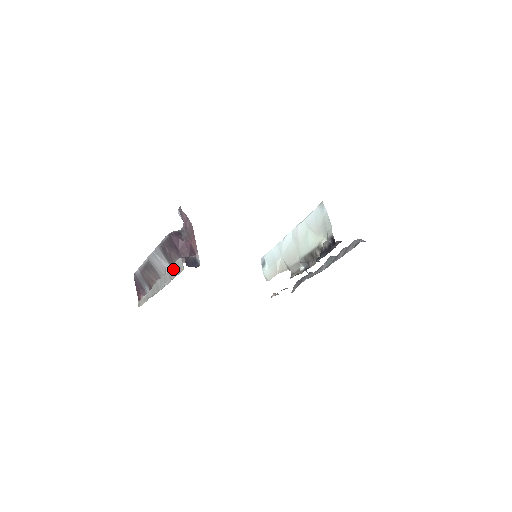
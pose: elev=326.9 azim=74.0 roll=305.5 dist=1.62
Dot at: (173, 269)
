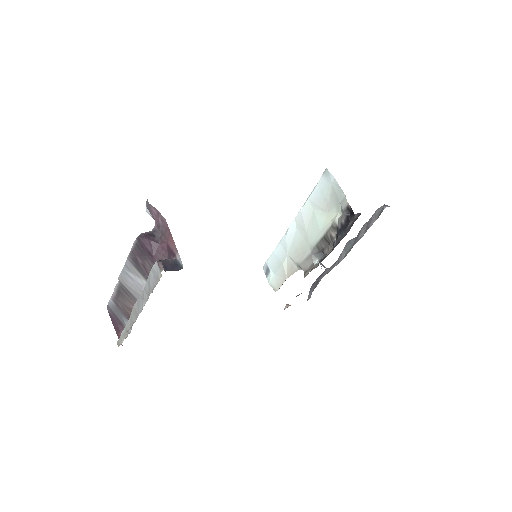
Dot at: (149, 281)
